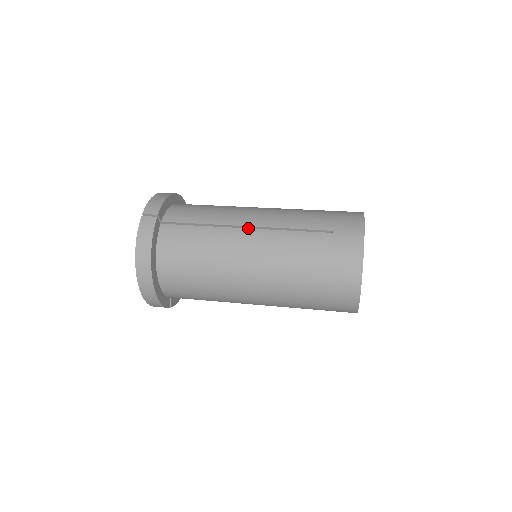
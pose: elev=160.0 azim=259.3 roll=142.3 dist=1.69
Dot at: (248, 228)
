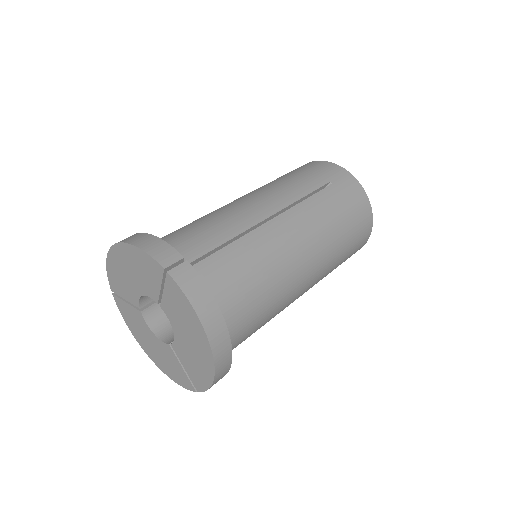
Dot at: (273, 218)
